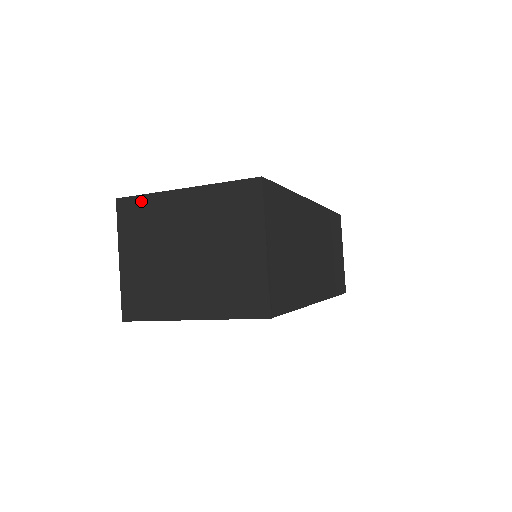
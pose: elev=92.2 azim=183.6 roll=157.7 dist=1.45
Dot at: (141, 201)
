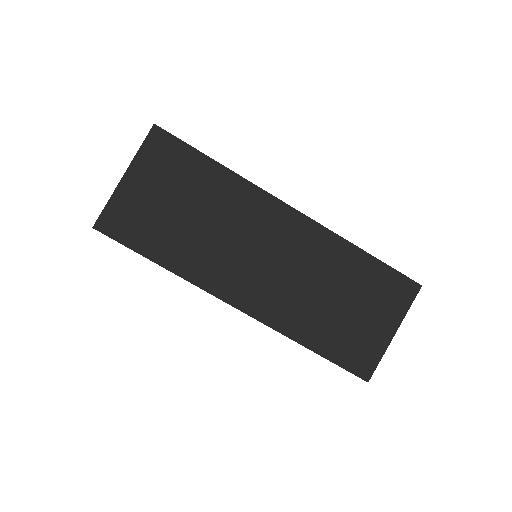
Dot at: occluded
